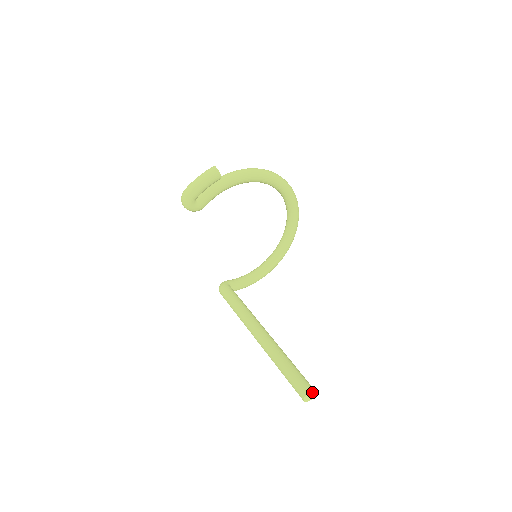
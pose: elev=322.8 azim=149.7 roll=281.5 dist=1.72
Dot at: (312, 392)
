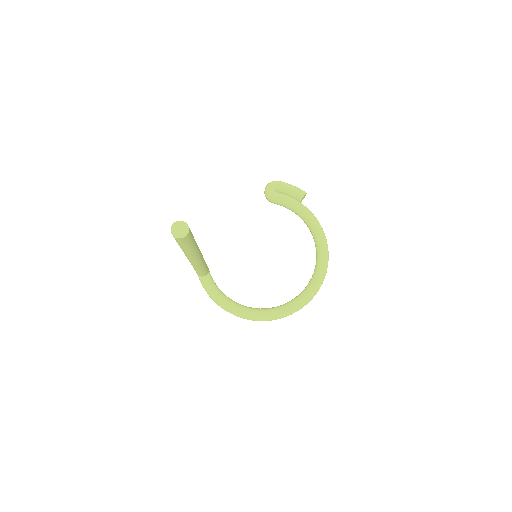
Dot at: (186, 228)
